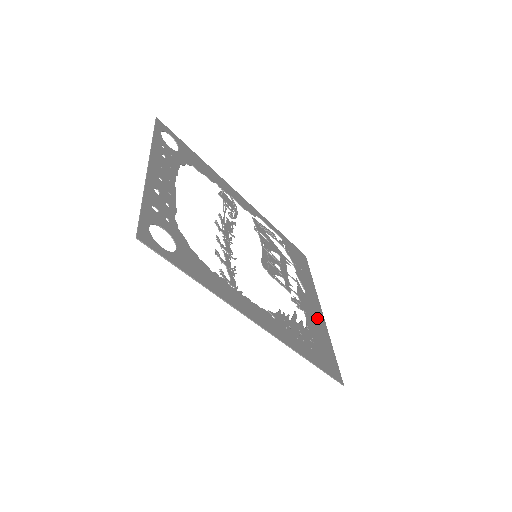
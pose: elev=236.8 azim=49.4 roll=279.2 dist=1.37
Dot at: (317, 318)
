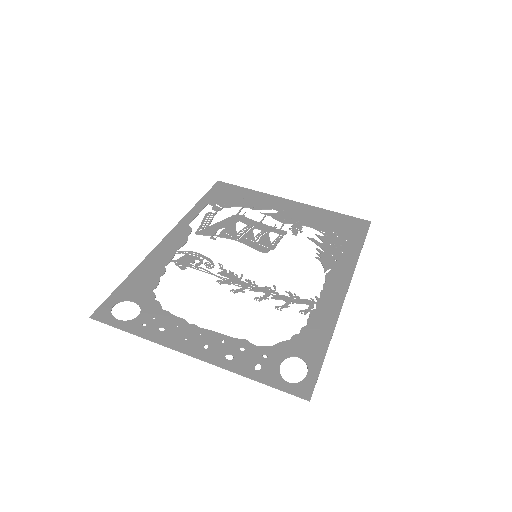
Dot at: (304, 212)
